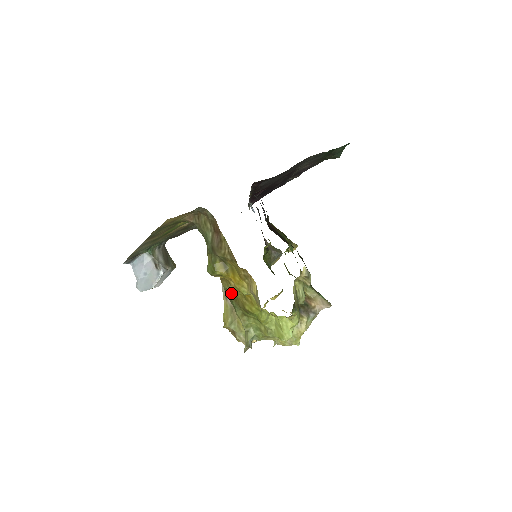
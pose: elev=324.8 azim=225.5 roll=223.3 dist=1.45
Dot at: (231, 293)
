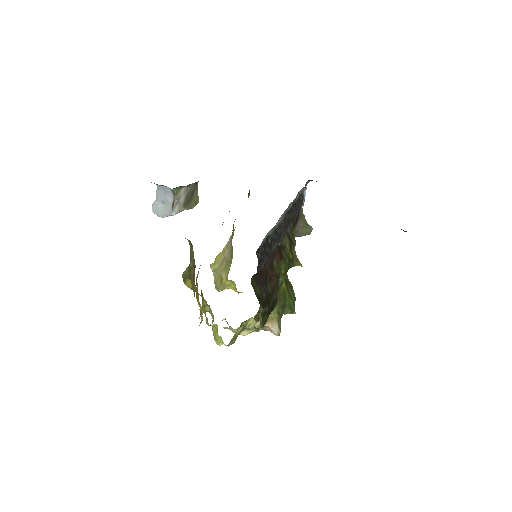
Dot at: occluded
